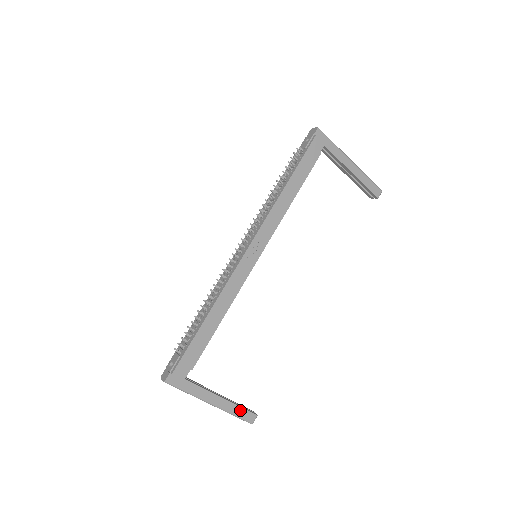
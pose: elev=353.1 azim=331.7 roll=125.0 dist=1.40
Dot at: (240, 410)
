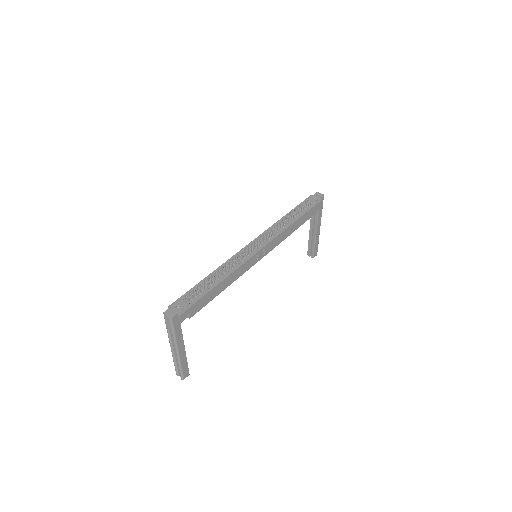
Dot at: (186, 365)
